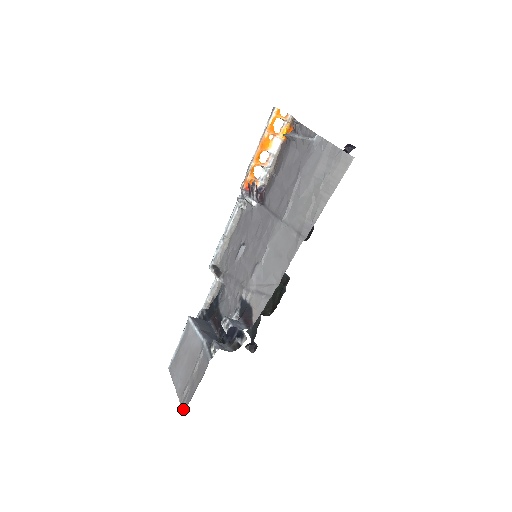
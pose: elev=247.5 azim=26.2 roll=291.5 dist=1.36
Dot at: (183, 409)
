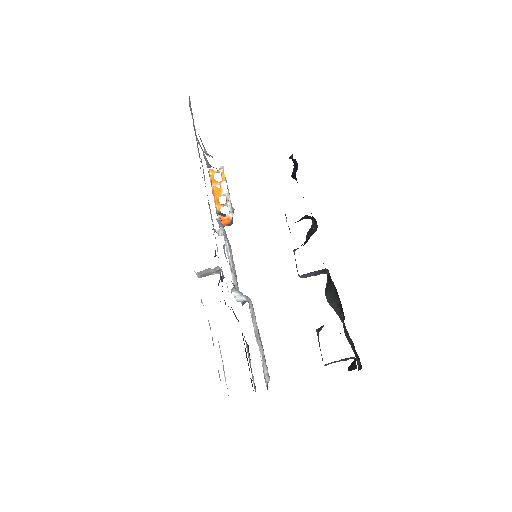
Dot at: occluded
